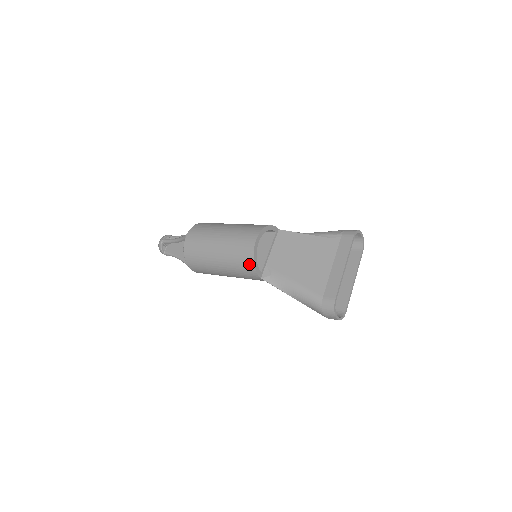
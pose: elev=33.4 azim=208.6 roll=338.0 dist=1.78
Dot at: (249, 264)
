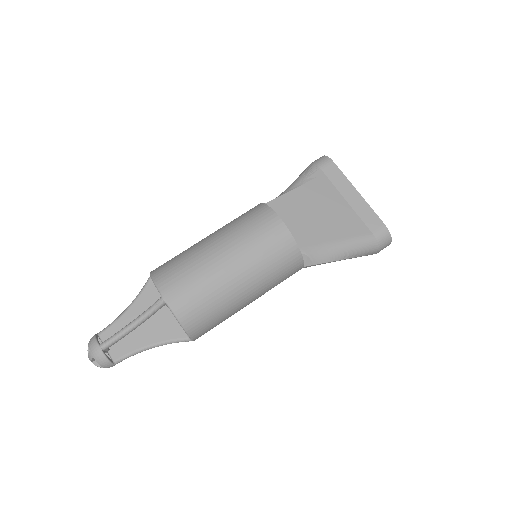
Dot at: (294, 258)
